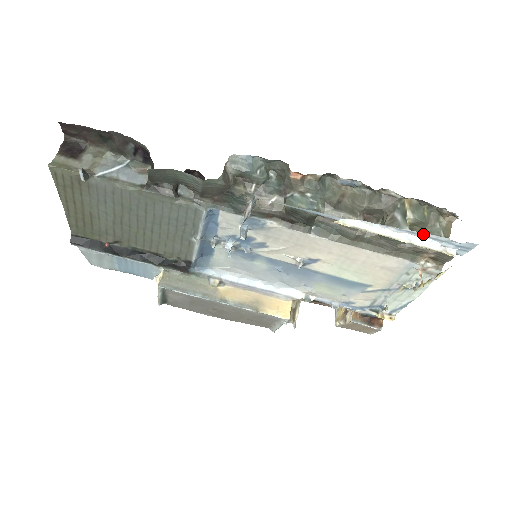
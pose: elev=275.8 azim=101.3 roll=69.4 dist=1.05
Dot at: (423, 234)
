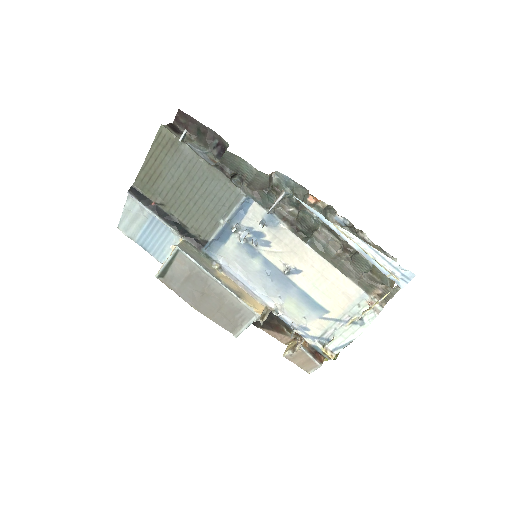
Dot at: (384, 256)
